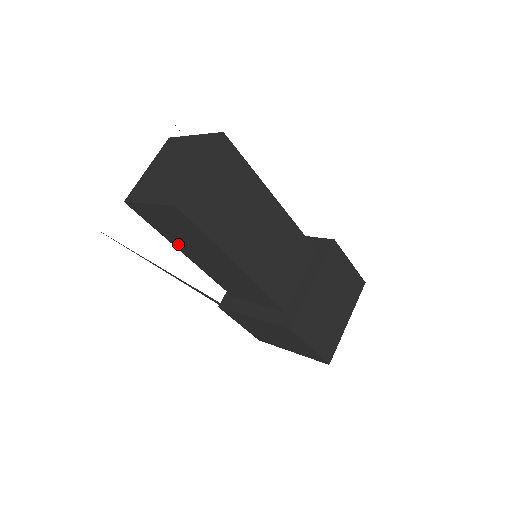
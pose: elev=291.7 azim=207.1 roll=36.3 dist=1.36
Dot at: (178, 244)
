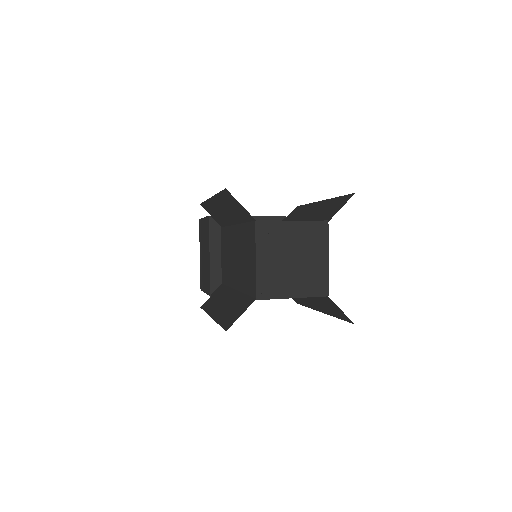
Dot at: occluded
